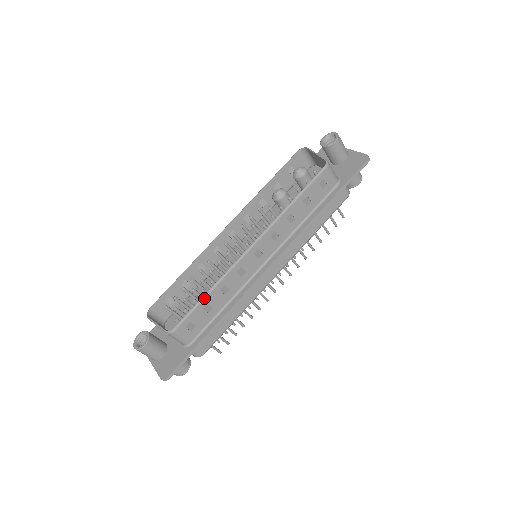
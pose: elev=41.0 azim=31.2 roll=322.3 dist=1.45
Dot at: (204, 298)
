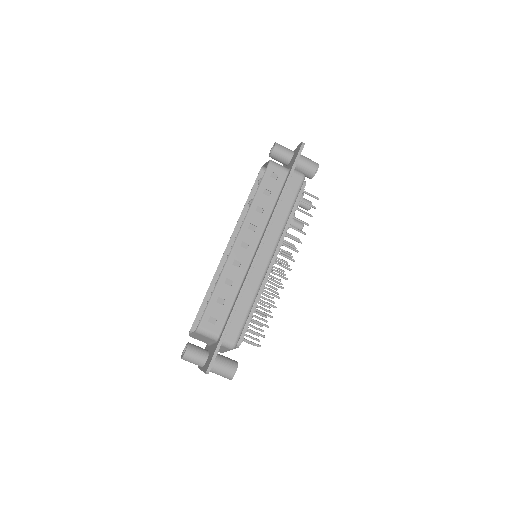
Dot at: (213, 293)
